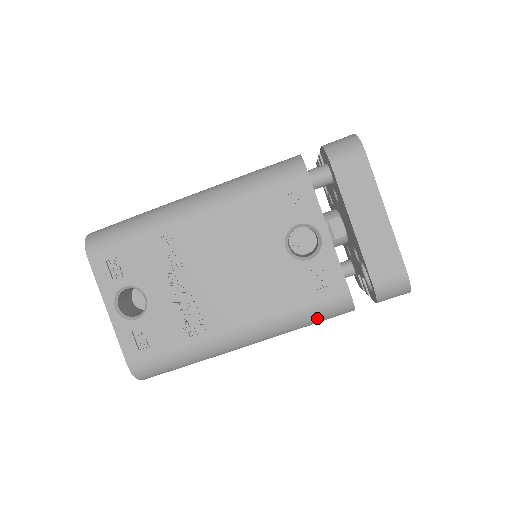
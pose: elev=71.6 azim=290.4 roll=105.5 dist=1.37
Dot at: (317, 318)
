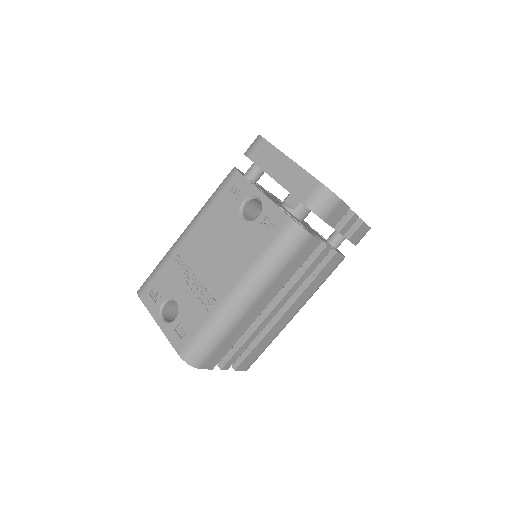
Dot at: (283, 251)
